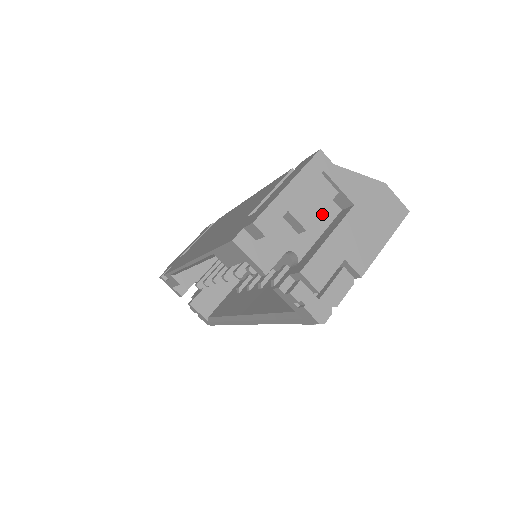
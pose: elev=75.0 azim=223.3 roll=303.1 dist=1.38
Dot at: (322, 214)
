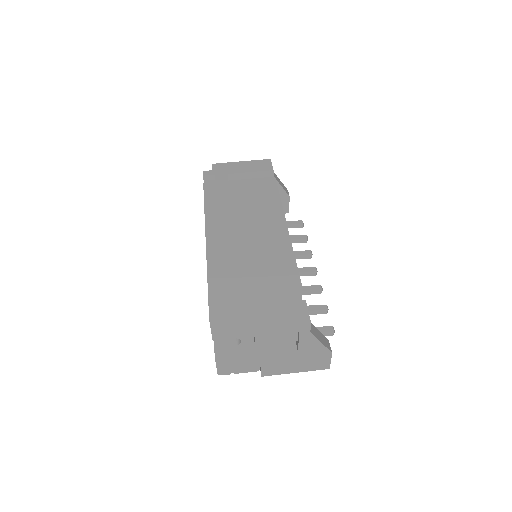
Dot at: occluded
